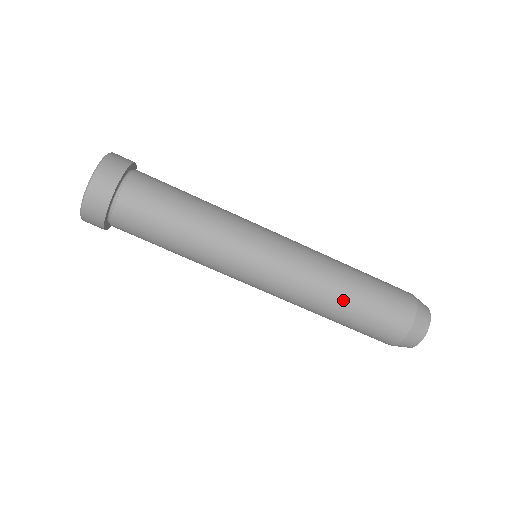
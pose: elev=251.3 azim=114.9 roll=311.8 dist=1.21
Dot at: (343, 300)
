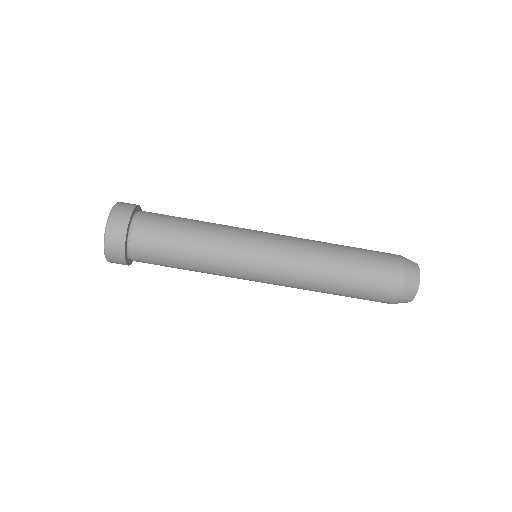
Dot at: (339, 253)
